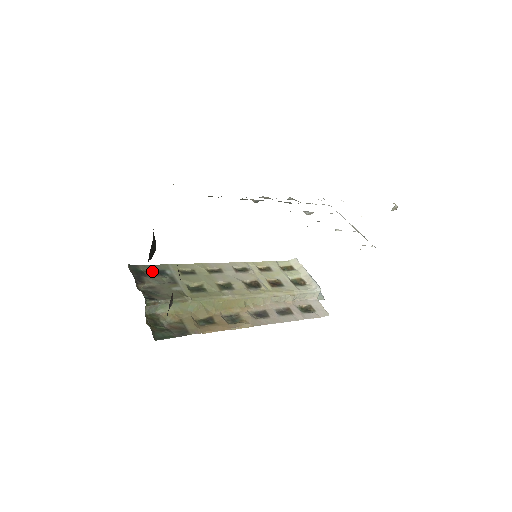
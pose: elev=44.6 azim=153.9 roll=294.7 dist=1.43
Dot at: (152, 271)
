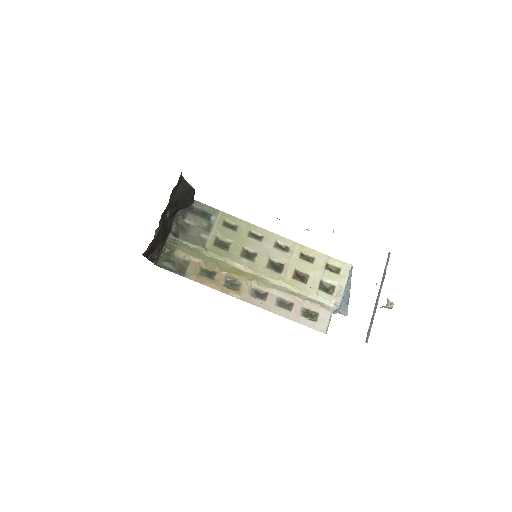
Dot at: (201, 211)
